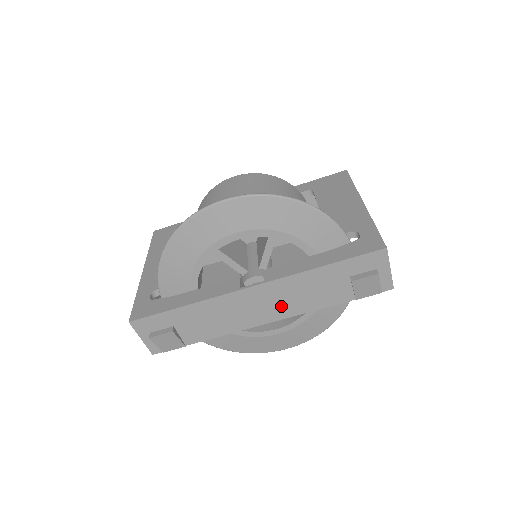
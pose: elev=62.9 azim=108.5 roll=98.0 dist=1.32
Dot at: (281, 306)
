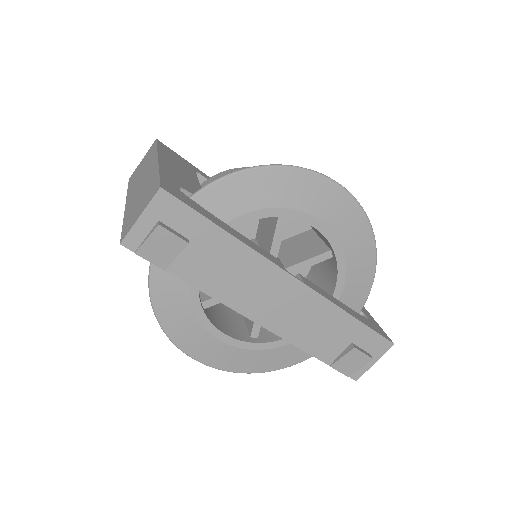
Dot at: (285, 317)
